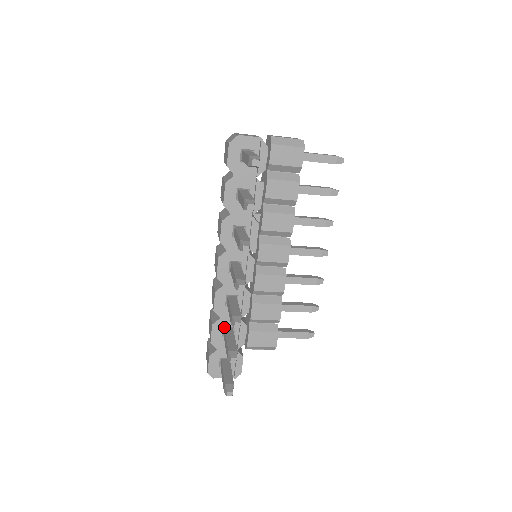
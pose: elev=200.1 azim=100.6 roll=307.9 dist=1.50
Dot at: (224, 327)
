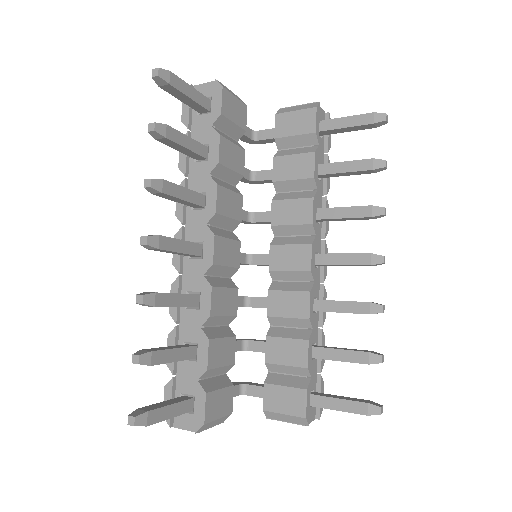
Dot at: (186, 342)
